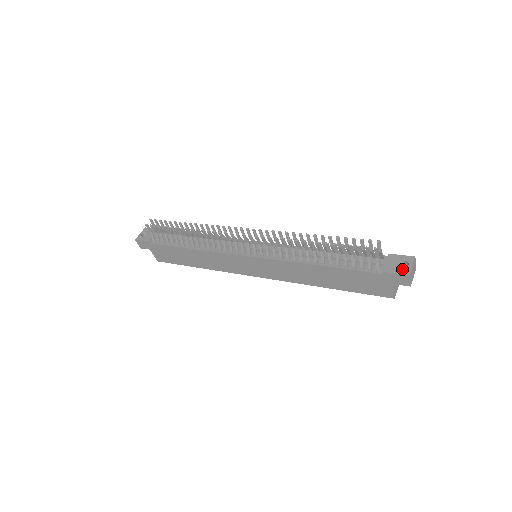
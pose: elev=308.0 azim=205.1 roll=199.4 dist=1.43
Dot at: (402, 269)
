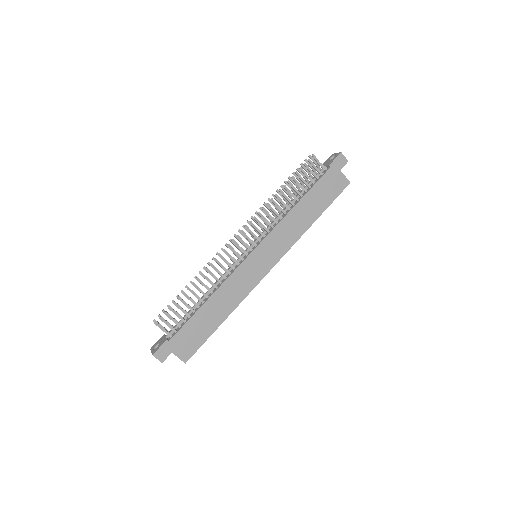
Dot at: (335, 156)
